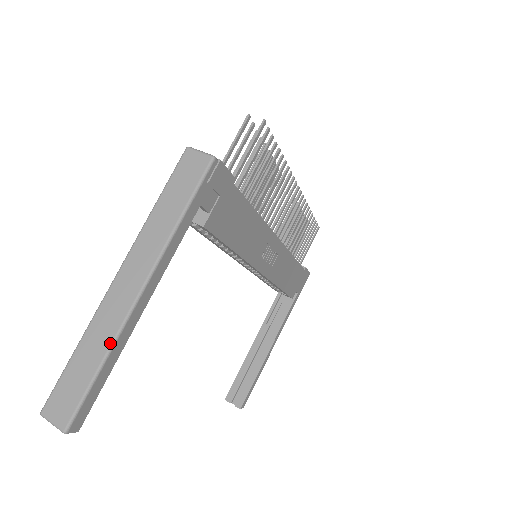
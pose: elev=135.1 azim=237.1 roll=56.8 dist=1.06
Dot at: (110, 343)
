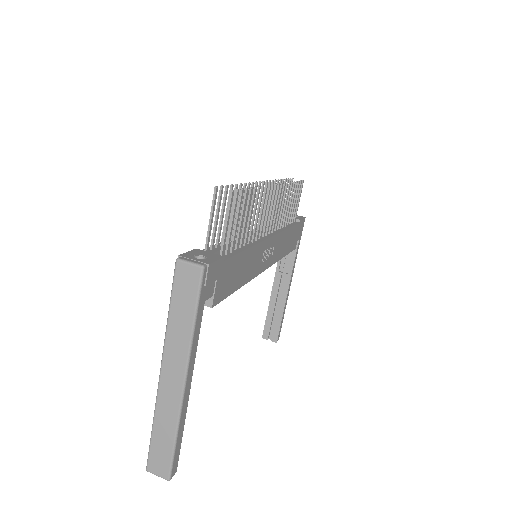
Dot at: (176, 422)
